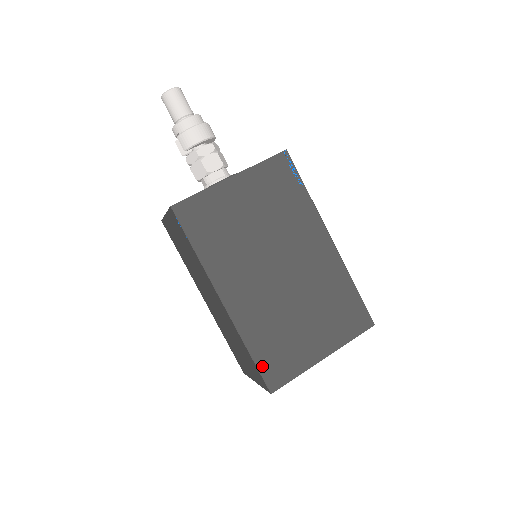
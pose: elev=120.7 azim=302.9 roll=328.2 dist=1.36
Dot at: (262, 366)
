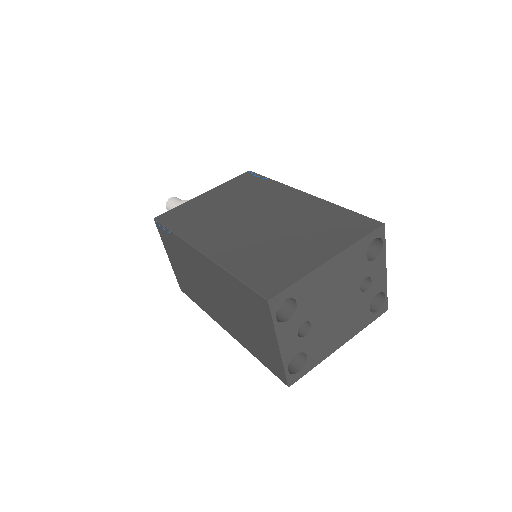
Dot at: (251, 282)
